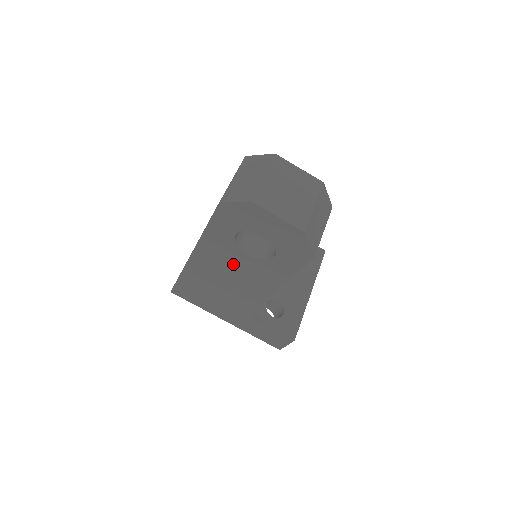
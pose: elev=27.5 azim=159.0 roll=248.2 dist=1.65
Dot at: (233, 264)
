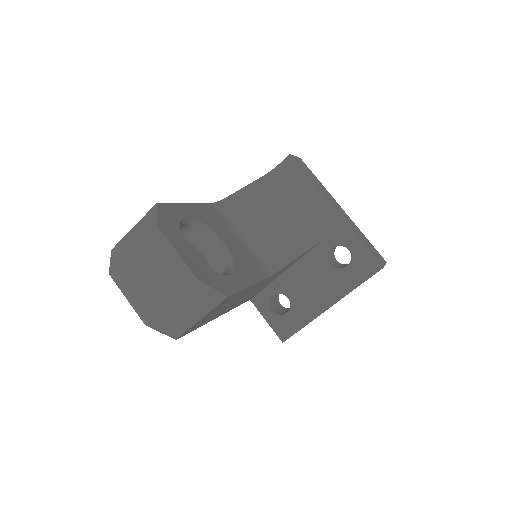
Dot at: occluded
